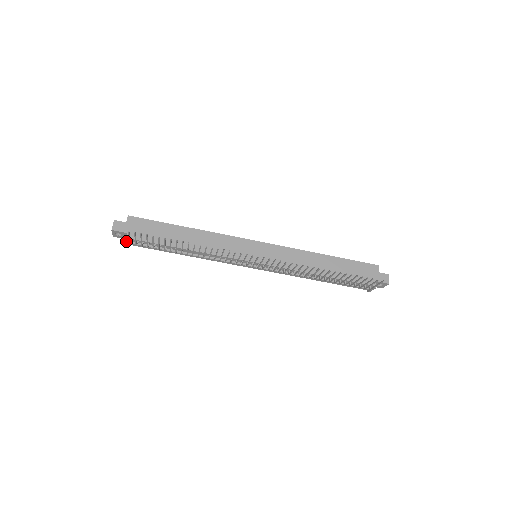
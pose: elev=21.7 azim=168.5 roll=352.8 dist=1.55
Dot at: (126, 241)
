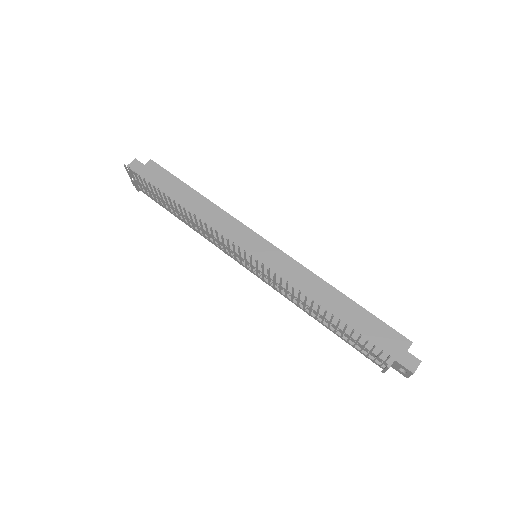
Dot at: (134, 182)
